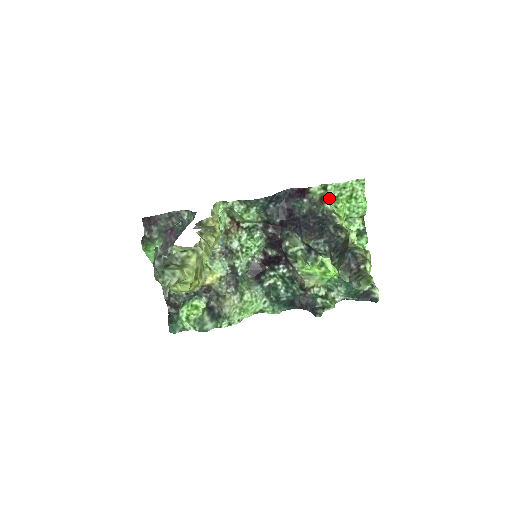
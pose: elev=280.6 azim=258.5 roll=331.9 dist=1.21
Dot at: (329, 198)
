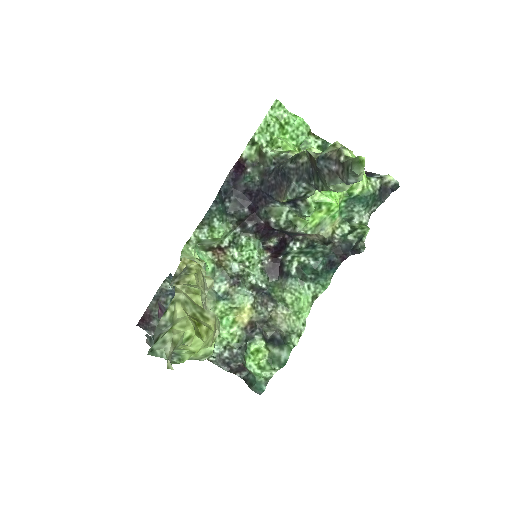
Dot at: (265, 147)
